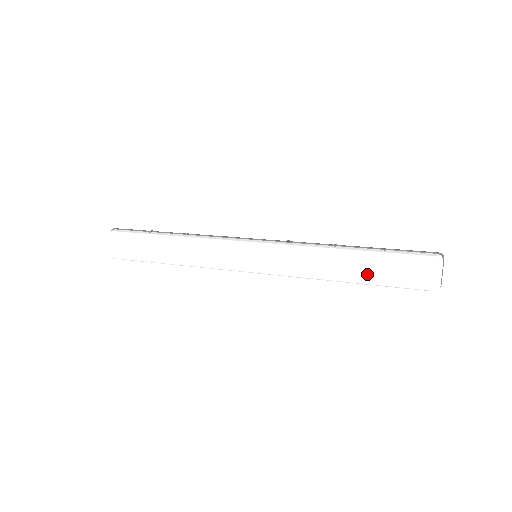
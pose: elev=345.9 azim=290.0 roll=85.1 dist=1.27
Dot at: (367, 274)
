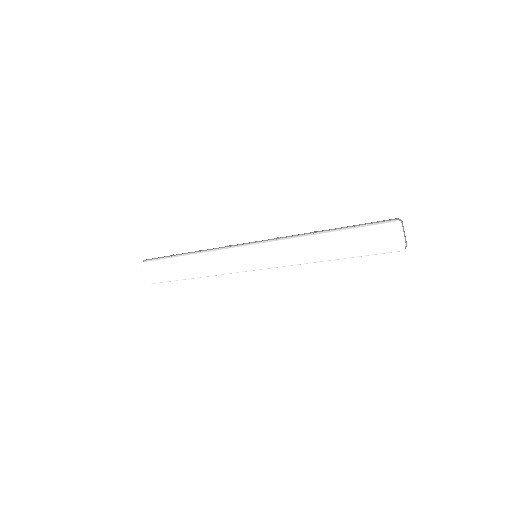
Dot at: (344, 249)
